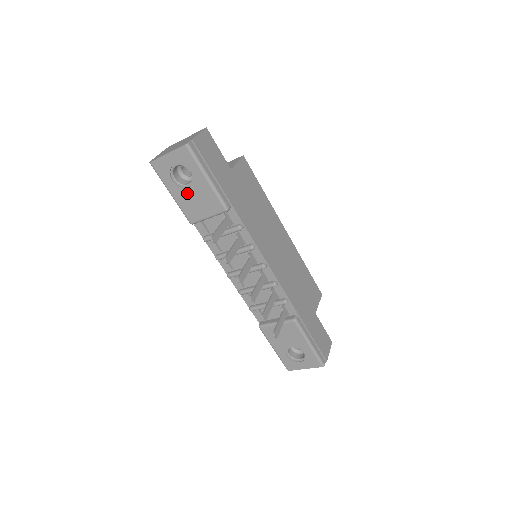
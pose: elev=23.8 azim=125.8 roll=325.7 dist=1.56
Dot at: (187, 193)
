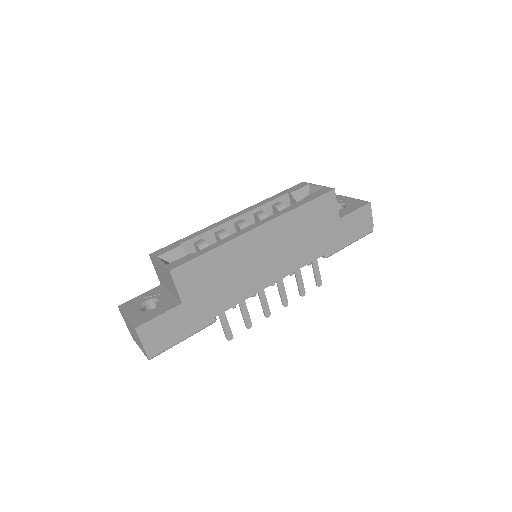
Dot at: occluded
